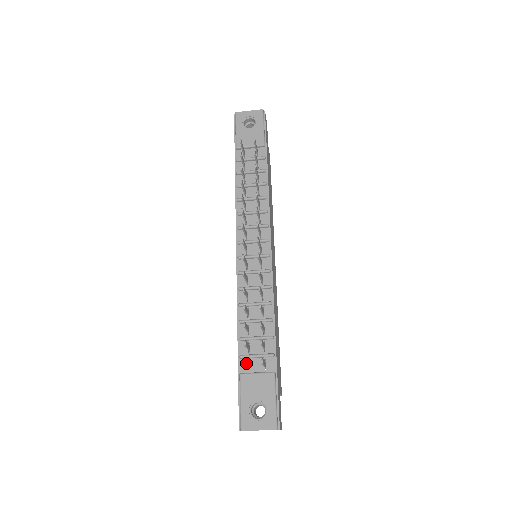
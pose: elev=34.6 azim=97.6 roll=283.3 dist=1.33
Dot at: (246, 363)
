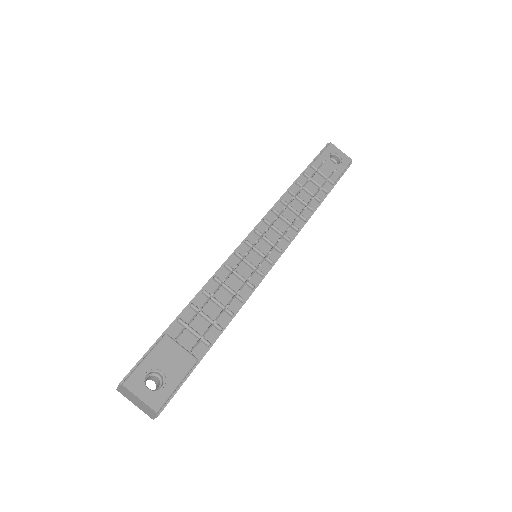
Dot at: occluded
